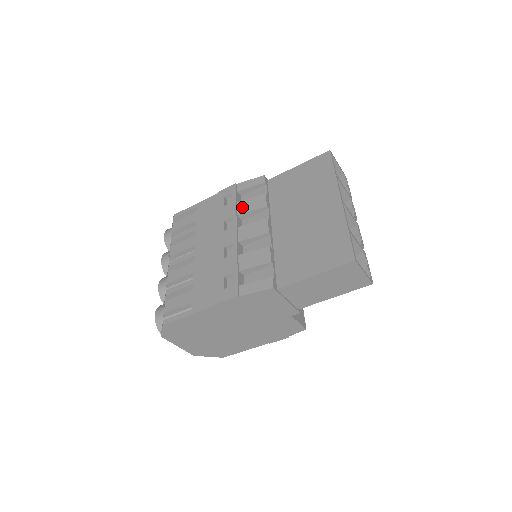
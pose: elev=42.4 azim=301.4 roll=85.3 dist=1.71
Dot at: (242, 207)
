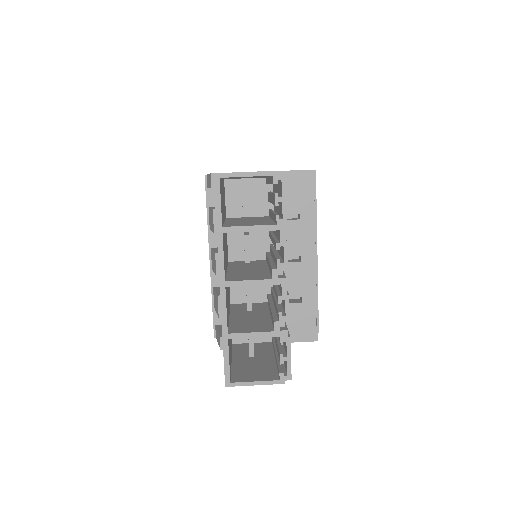
Dot at: (209, 219)
